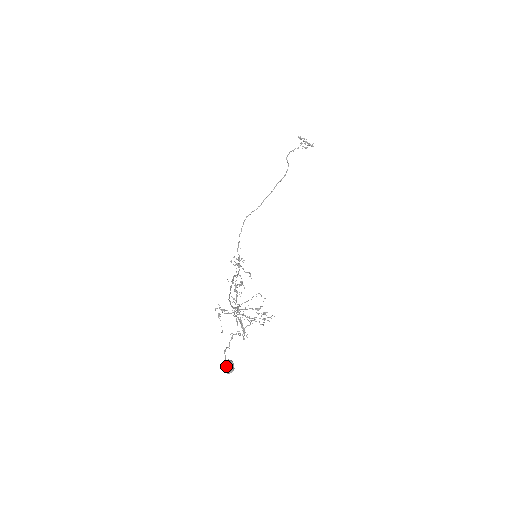
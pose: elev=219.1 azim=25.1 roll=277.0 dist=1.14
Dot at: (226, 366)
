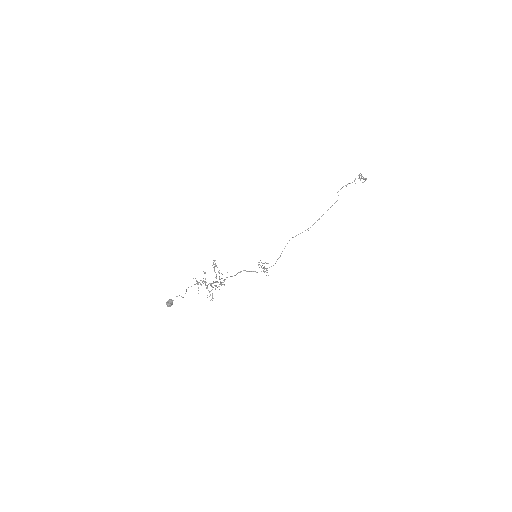
Dot at: occluded
